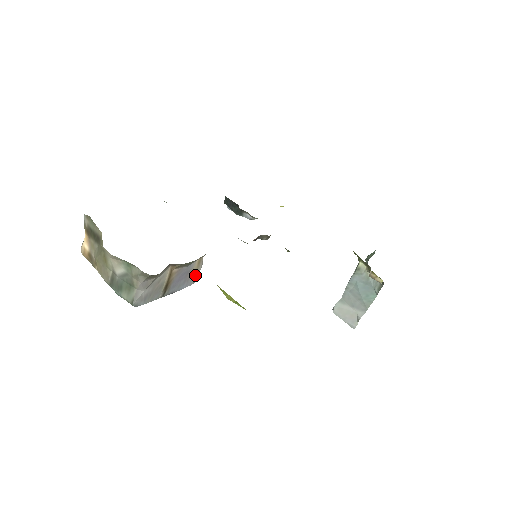
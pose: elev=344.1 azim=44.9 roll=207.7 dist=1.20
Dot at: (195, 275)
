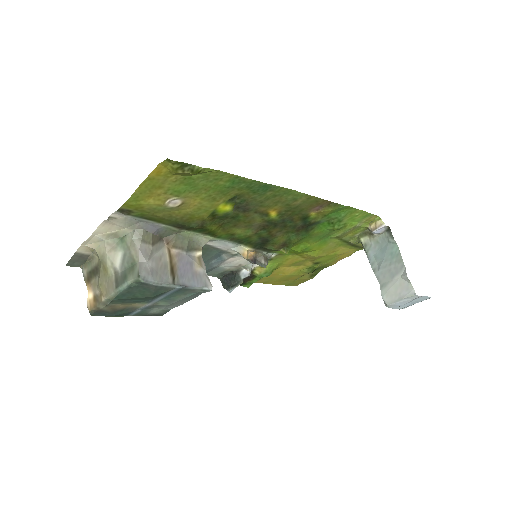
Dot at: (202, 275)
